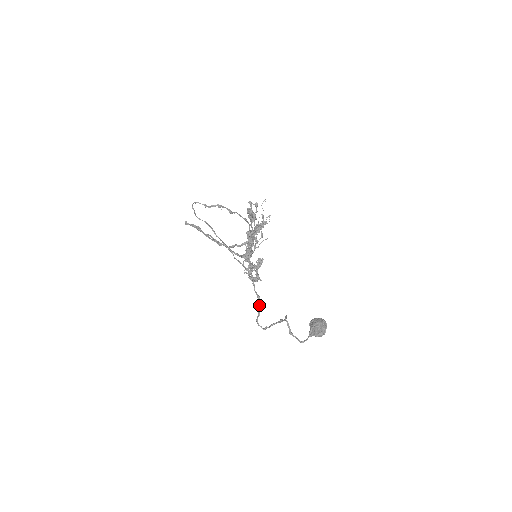
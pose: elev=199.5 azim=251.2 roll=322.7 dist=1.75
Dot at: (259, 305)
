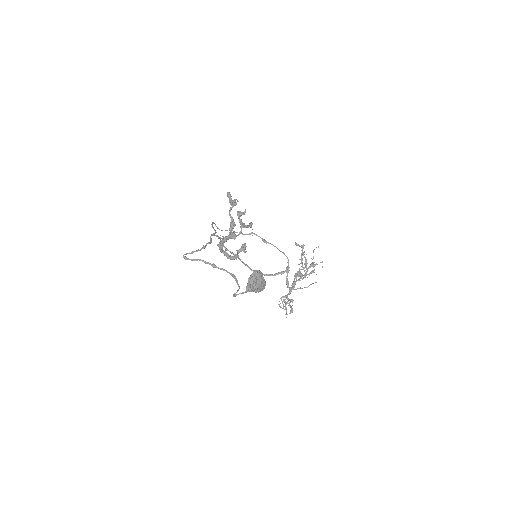
Dot at: (198, 249)
